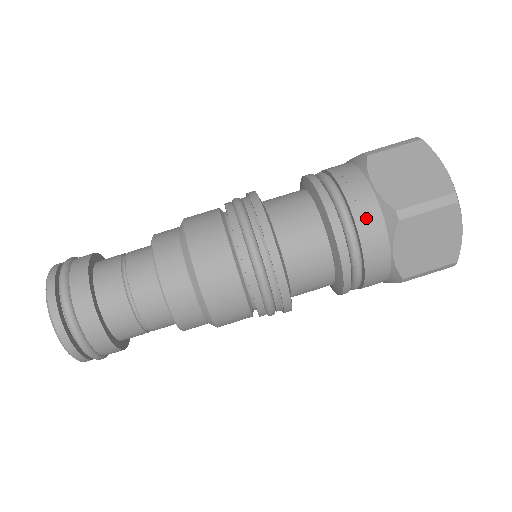
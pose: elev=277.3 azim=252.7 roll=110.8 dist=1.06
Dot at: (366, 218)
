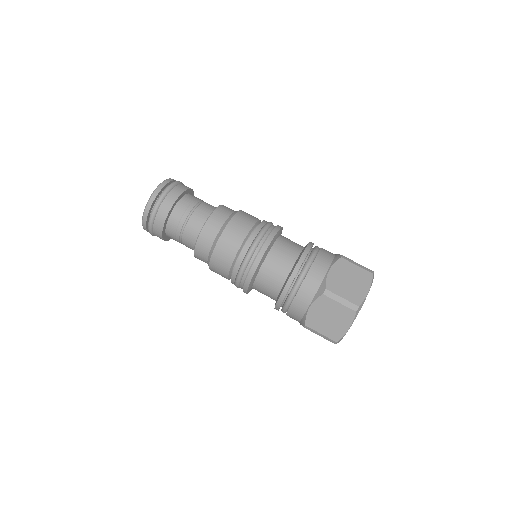
Dot at: (326, 252)
